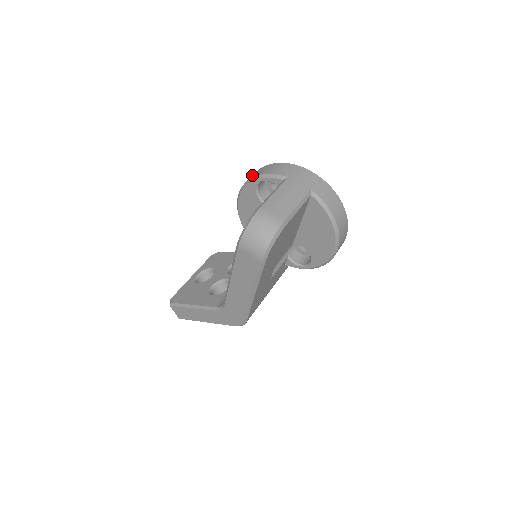
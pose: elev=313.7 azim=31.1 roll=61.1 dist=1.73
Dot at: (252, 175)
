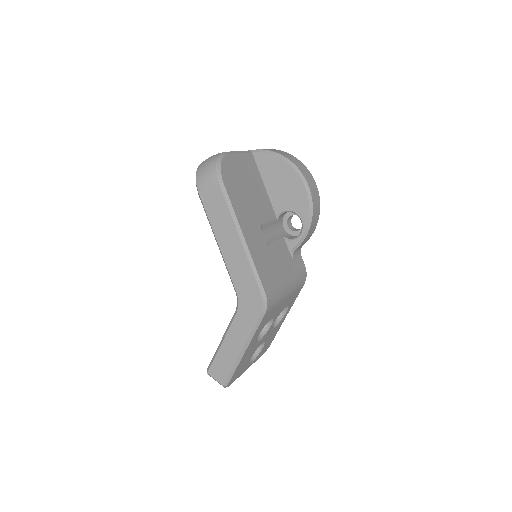
Dot at: occluded
